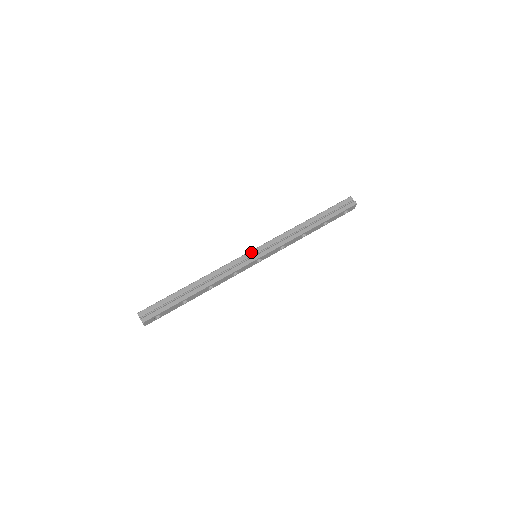
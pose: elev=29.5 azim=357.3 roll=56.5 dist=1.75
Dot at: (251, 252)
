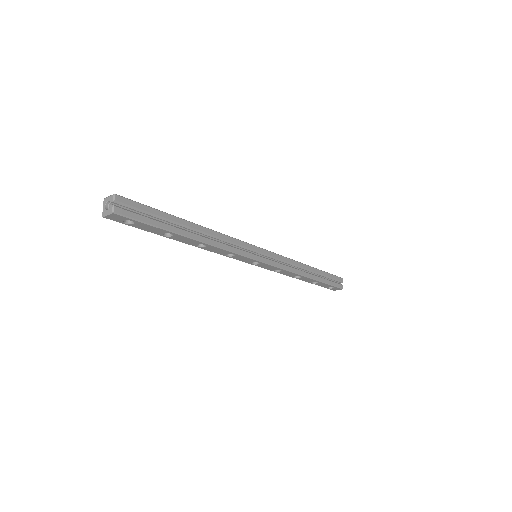
Dot at: (258, 248)
